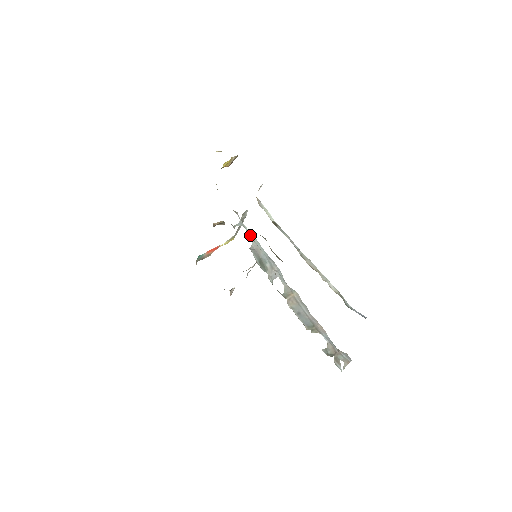
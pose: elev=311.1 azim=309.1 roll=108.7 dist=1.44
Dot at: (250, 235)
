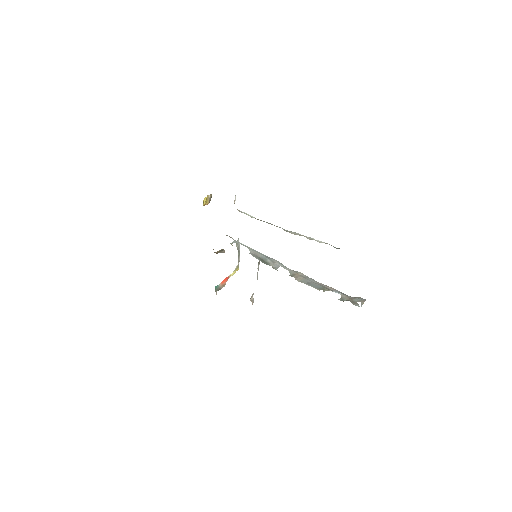
Dot at: occluded
